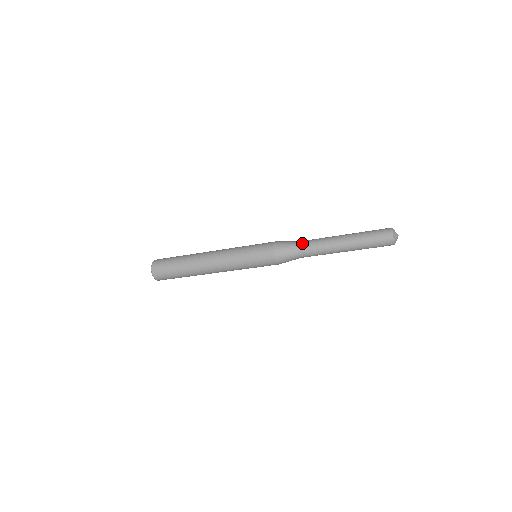
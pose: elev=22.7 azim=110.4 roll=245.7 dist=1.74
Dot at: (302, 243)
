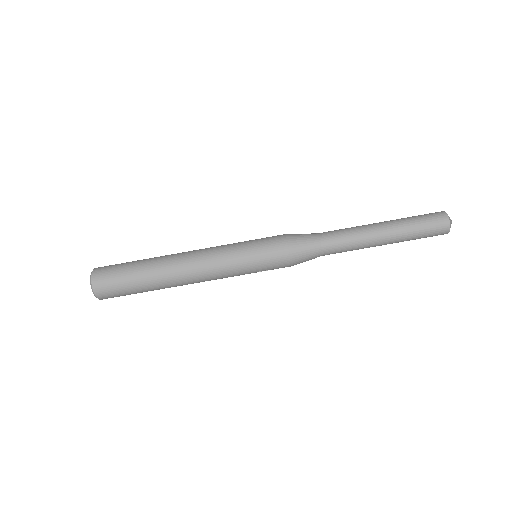
Dot at: (324, 232)
